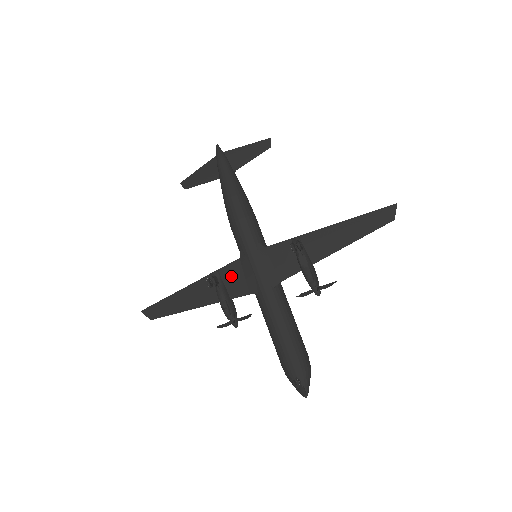
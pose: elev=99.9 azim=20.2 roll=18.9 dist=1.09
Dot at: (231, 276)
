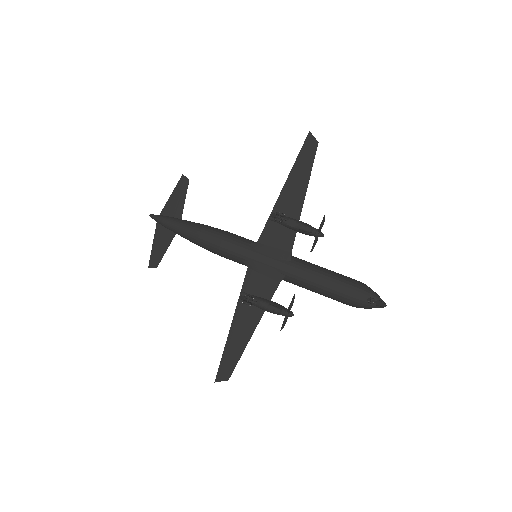
Dot at: (254, 285)
